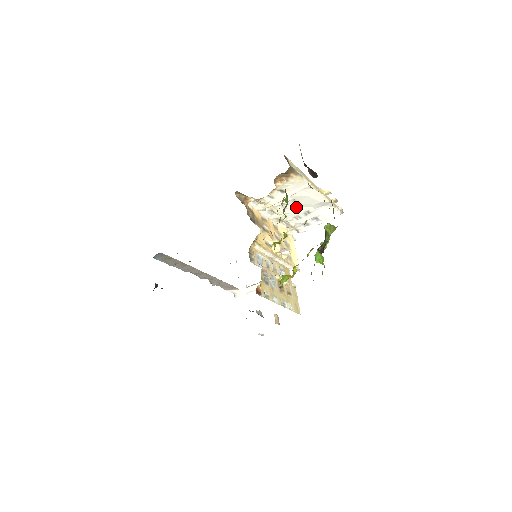
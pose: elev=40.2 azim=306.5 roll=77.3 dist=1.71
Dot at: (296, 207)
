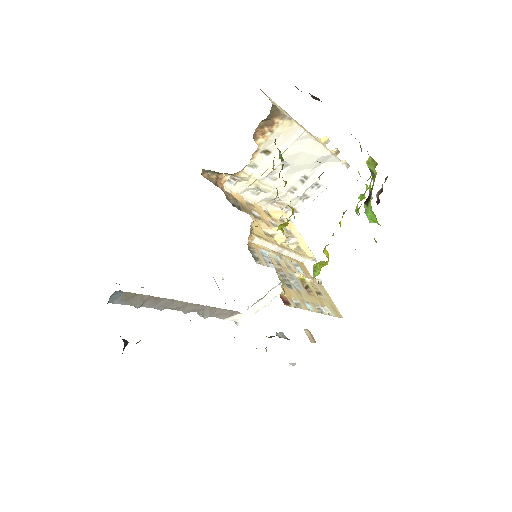
Dot at: (288, 174)
